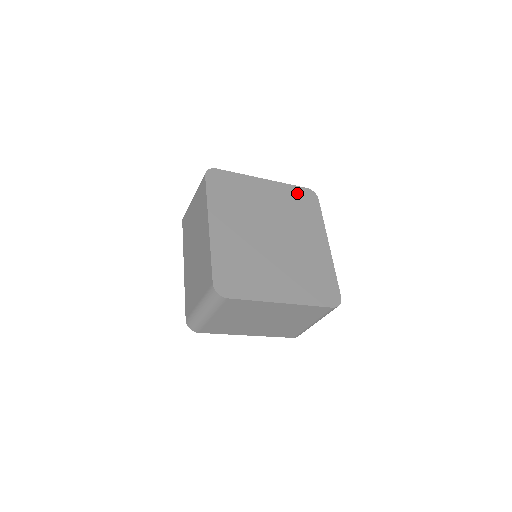
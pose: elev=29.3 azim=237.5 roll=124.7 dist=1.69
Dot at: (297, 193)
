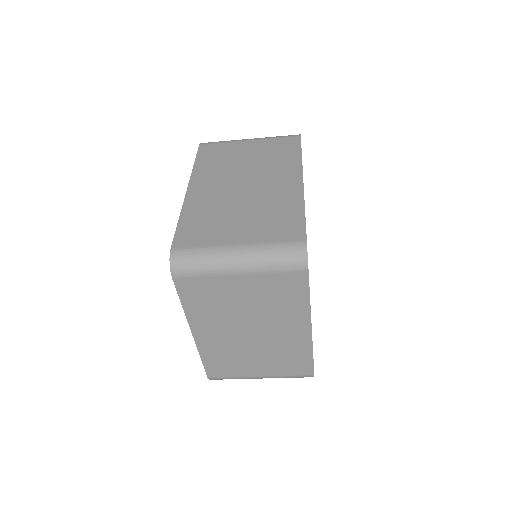
Dot at: occluded
